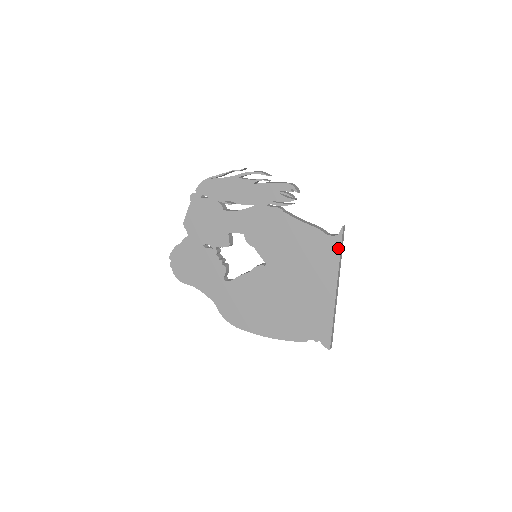
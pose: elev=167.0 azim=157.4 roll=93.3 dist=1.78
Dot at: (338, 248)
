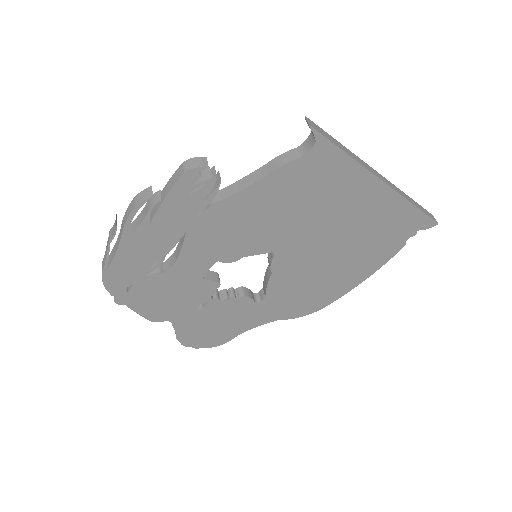
Dot at: (334, 151)
